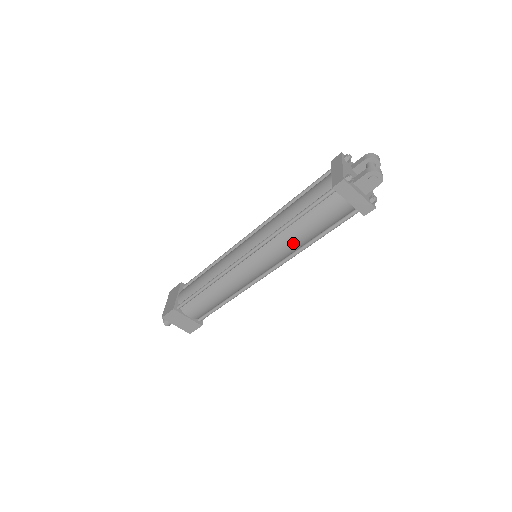
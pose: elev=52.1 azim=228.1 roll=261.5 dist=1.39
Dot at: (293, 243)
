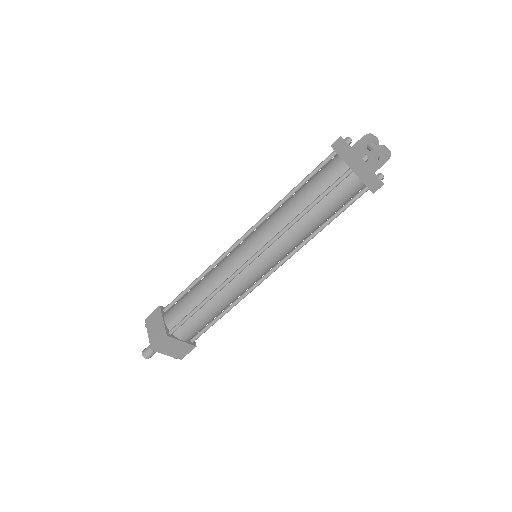
Dot at: (305, 233)
